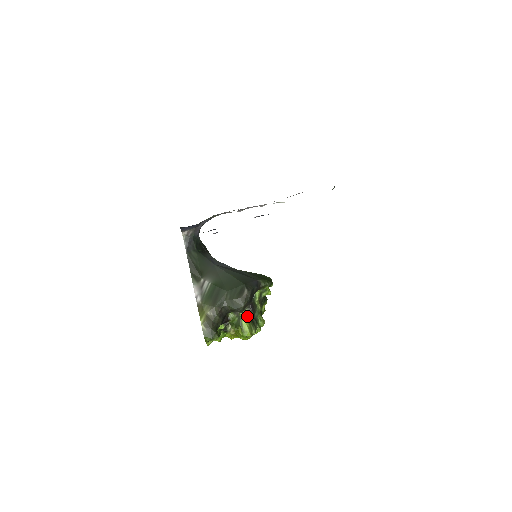
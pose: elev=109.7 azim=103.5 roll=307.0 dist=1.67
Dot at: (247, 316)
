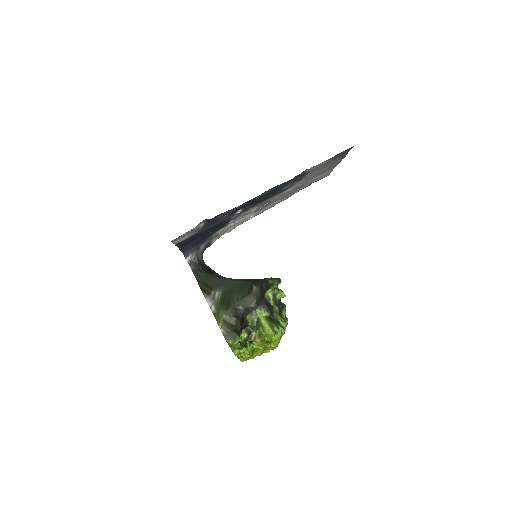
Dot at: (265, 315)
